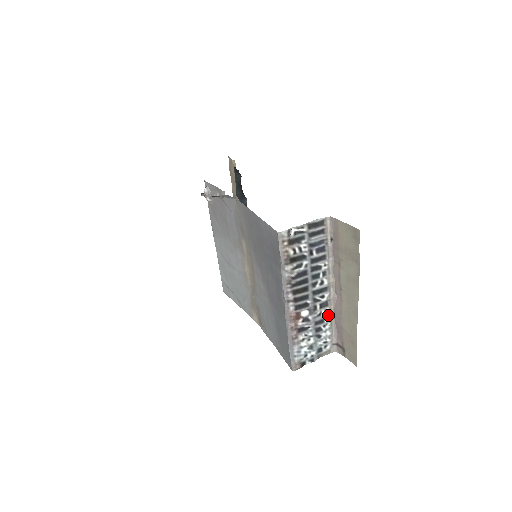
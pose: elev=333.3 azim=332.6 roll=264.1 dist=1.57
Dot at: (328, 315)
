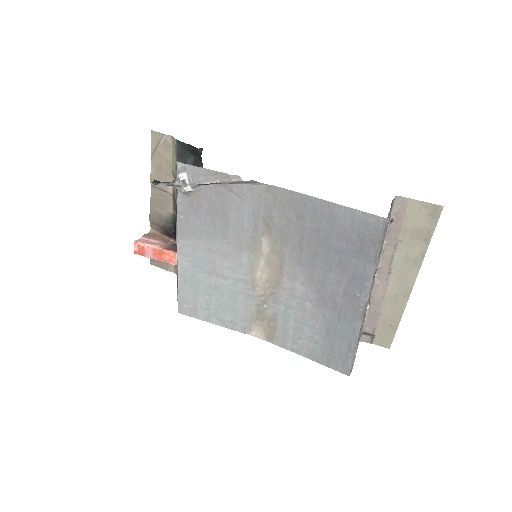
Dot at: occluded
